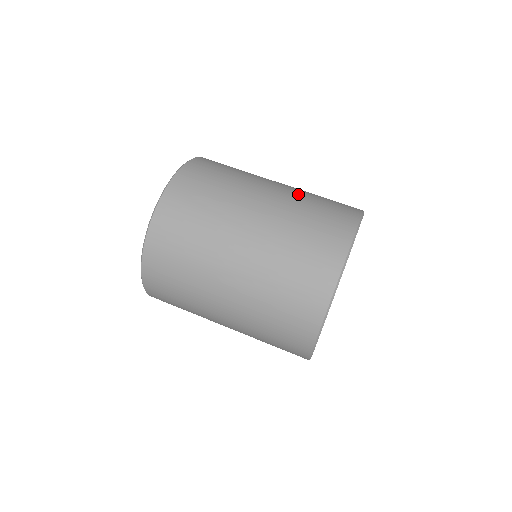
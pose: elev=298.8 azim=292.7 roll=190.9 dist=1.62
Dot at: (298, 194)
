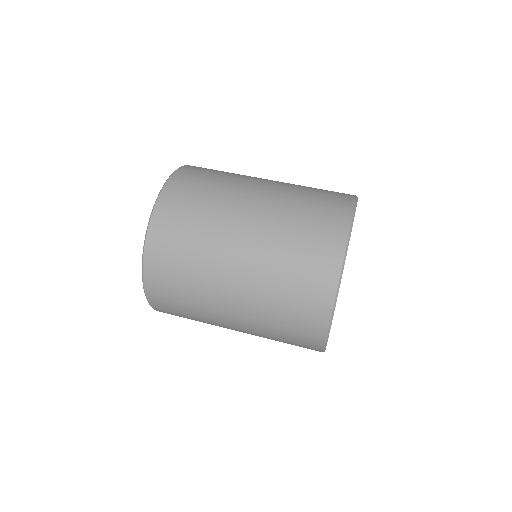
Dot at: occluded
